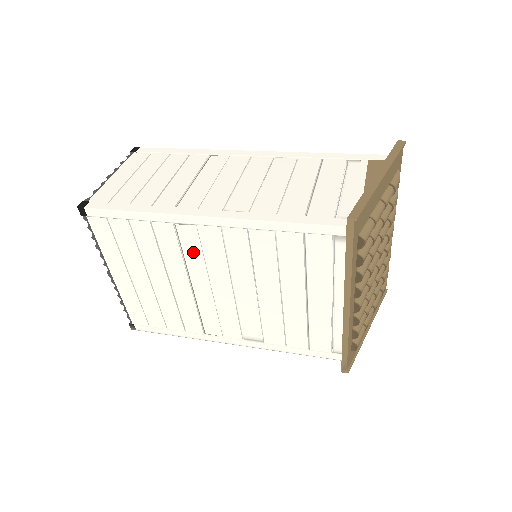
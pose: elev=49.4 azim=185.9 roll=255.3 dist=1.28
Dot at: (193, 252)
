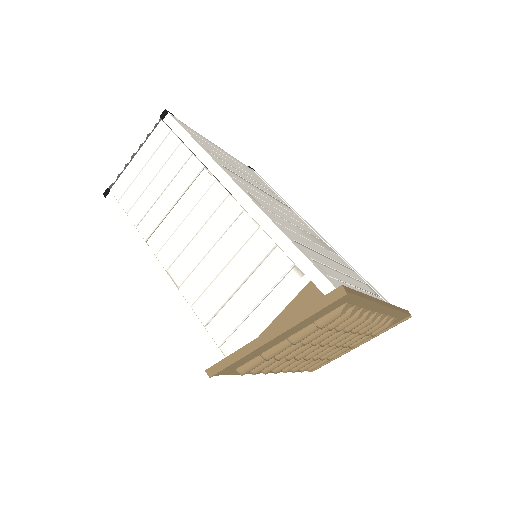
Dot at: occluded
